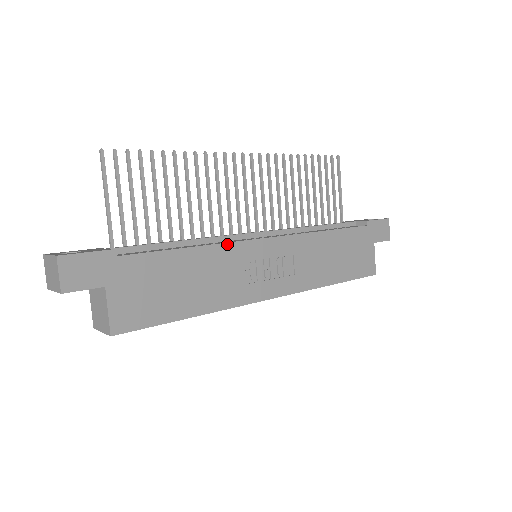
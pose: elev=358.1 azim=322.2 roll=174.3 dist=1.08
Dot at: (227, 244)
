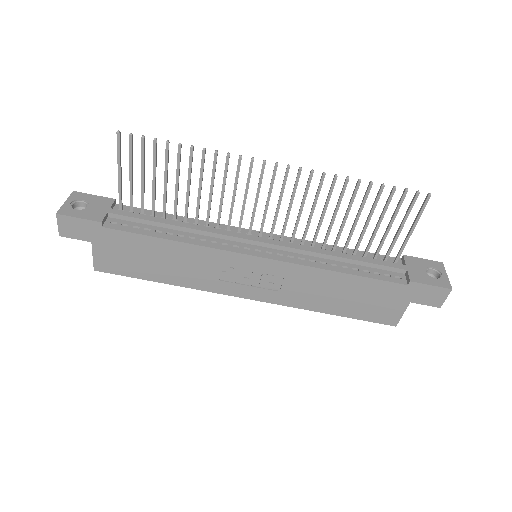
Dot at: (207, 248)
